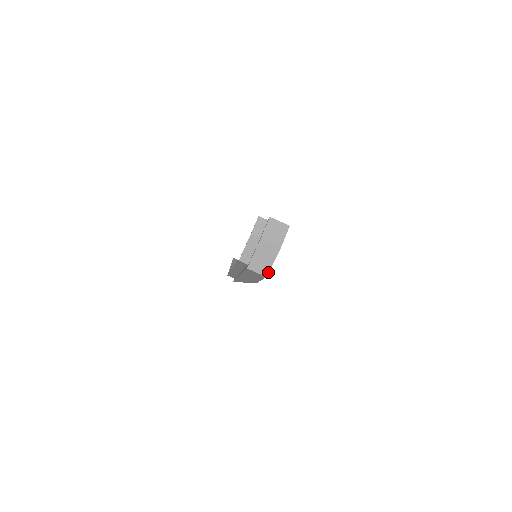
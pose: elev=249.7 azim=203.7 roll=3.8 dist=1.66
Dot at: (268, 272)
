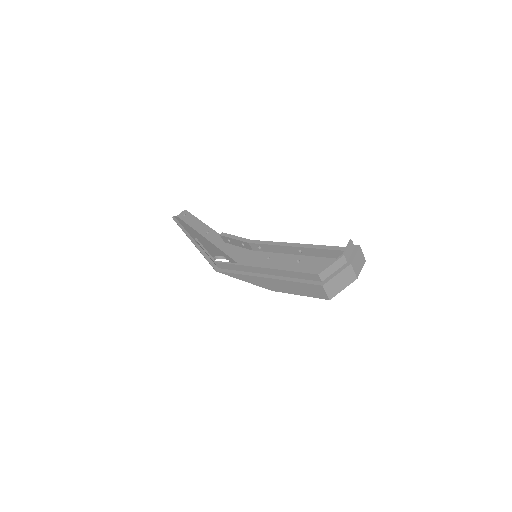
Dot at: (334, 296)
